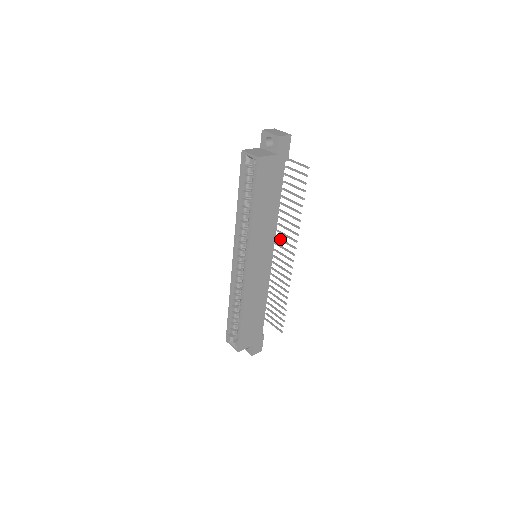
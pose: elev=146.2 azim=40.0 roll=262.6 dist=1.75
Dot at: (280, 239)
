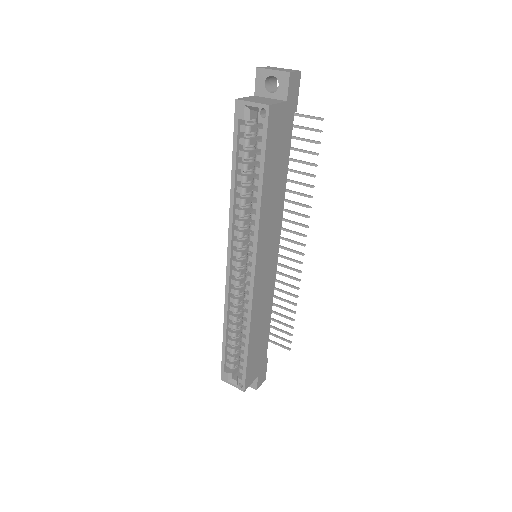
Dot at: occluded
